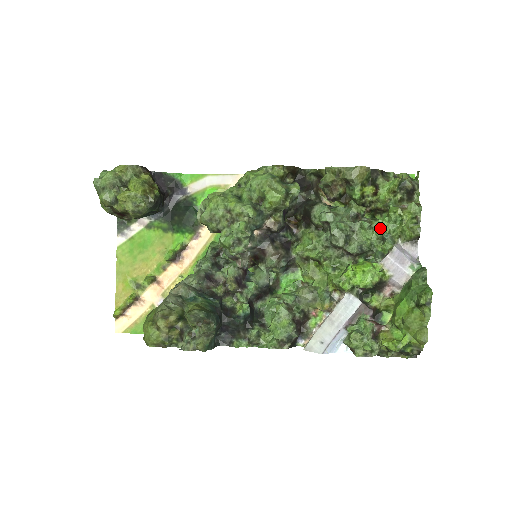
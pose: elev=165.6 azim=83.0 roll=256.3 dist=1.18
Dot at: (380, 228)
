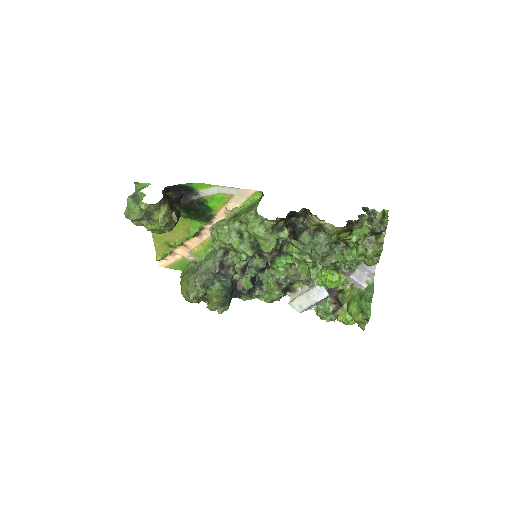
Dot at: (349, 256)
